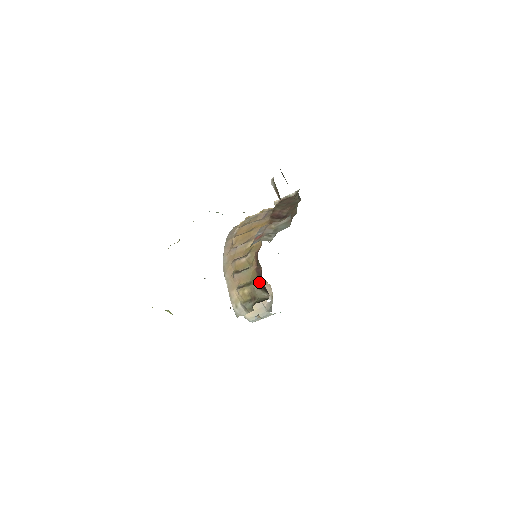
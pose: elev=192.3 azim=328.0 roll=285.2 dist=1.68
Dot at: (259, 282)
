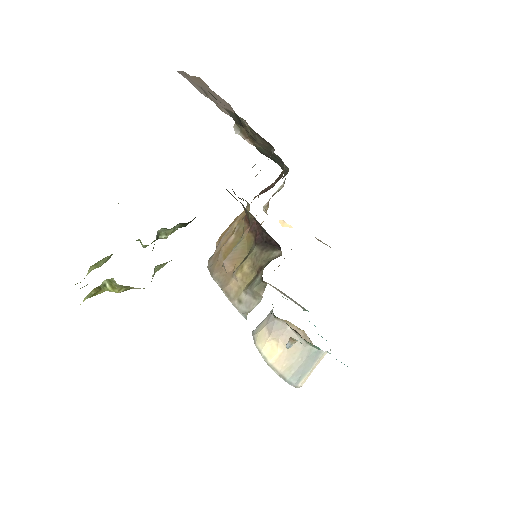
Dot at: (259, 240)
